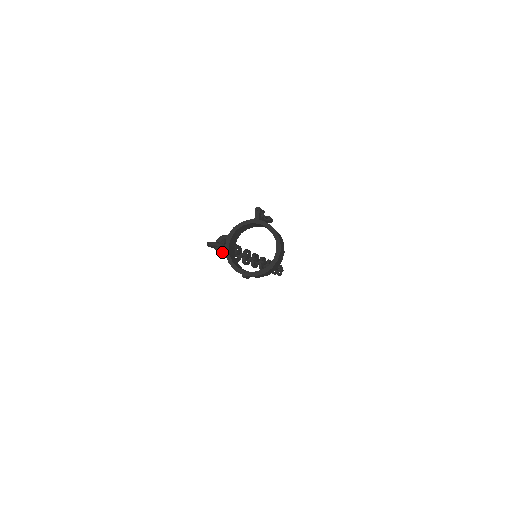
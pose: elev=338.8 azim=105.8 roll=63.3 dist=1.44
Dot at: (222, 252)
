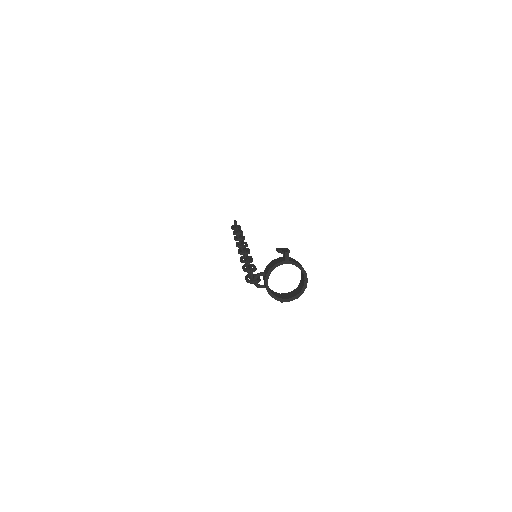
Dot at: (261, 286)
